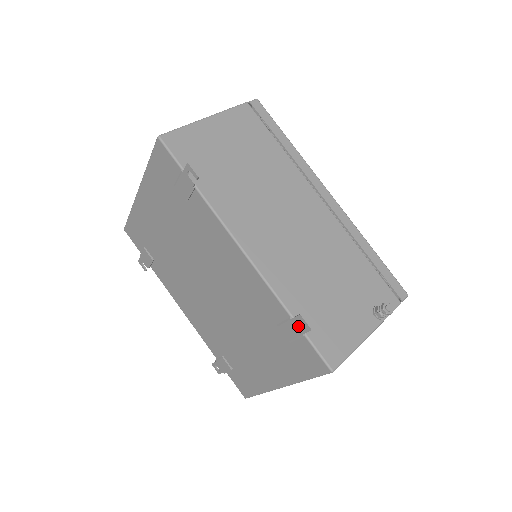
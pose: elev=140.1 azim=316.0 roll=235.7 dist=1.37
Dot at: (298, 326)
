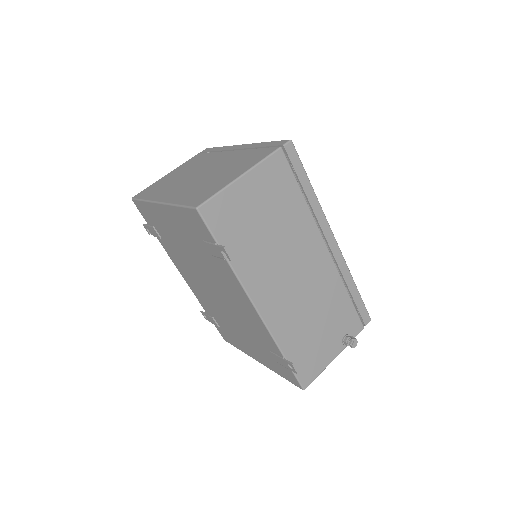
Dot at: (288, 365)
